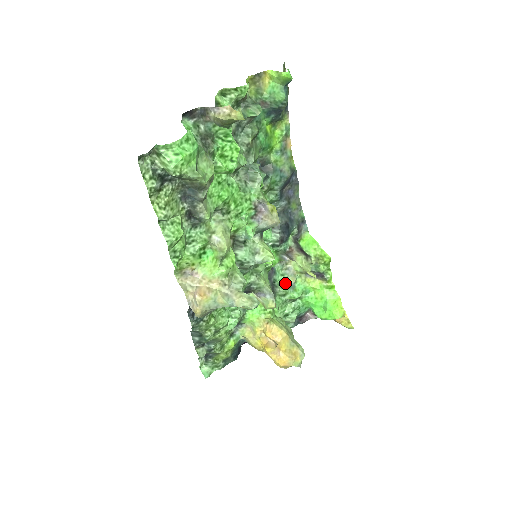
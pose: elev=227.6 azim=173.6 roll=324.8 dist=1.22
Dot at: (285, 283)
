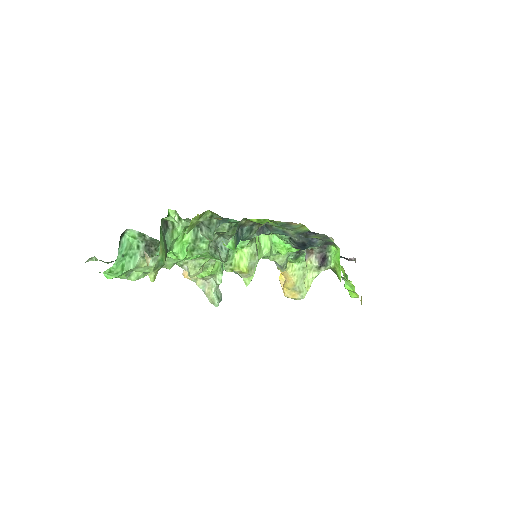
Dot at: occluded
